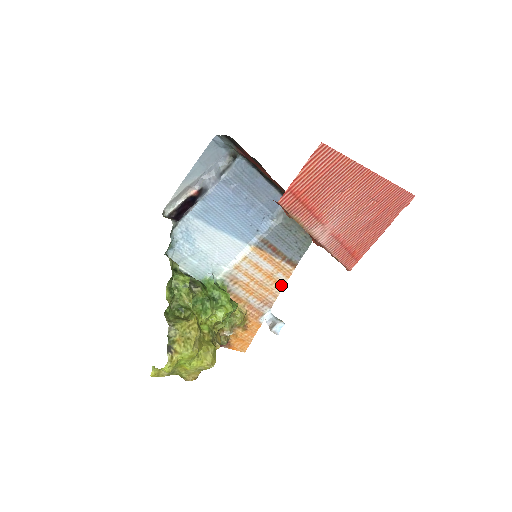
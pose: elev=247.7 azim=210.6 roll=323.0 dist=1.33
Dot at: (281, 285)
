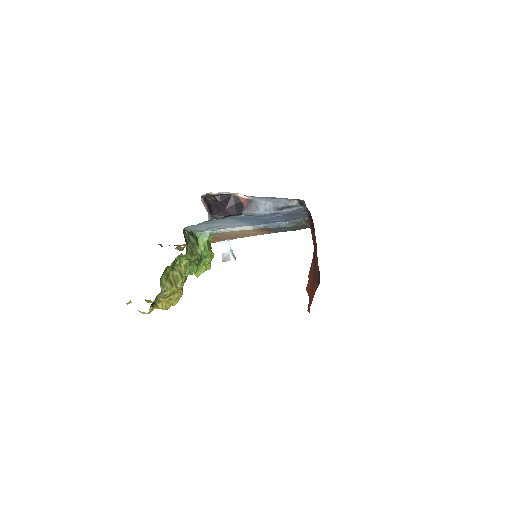
Dot at: (252, 235)
